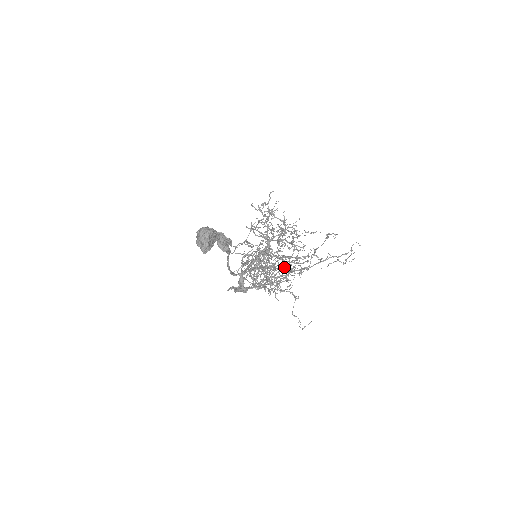
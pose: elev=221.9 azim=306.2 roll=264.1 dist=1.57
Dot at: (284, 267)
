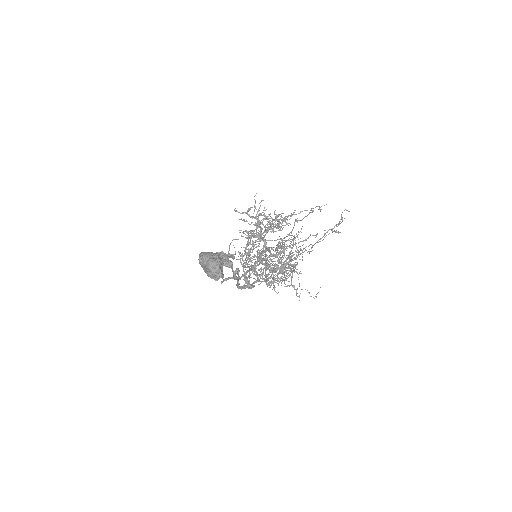
Dot at: occluded
